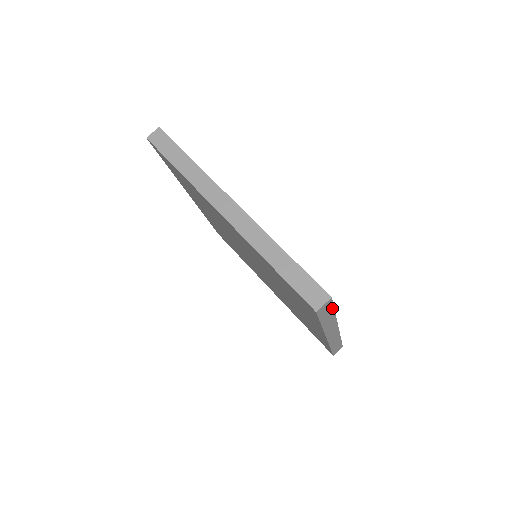
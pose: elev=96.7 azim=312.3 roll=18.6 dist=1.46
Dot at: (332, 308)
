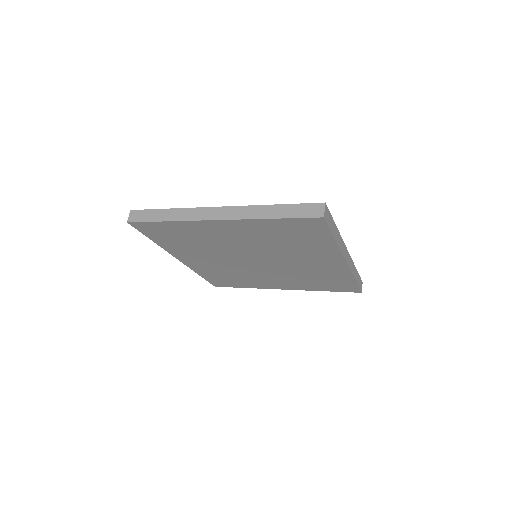
Dot at: (331, 218)
